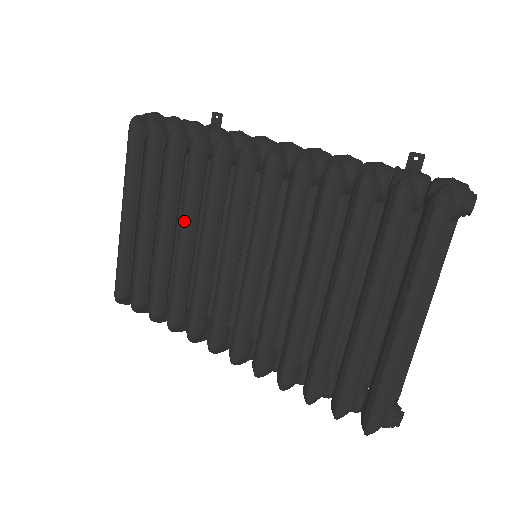
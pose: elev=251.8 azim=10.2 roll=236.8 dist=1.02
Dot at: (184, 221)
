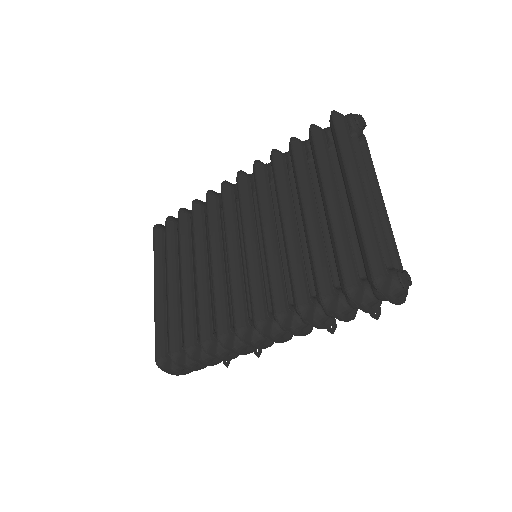
Dot at: (197, 254)
